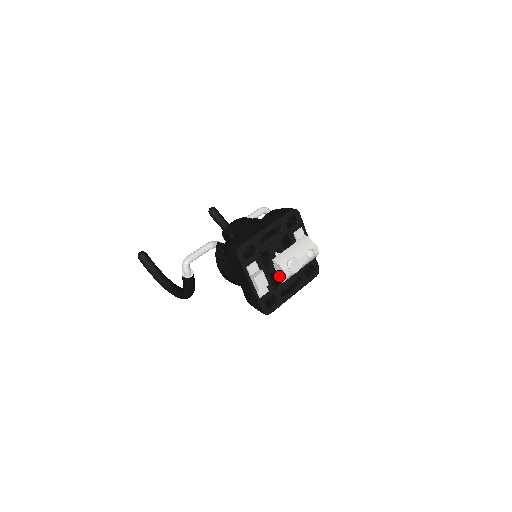
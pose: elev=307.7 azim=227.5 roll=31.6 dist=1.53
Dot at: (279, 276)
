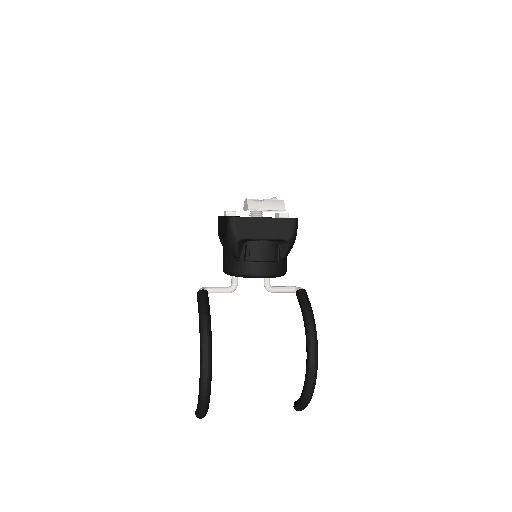
Dot at: (246, 209)
